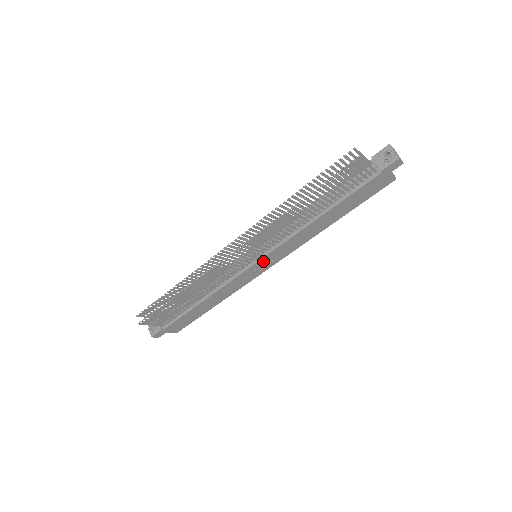
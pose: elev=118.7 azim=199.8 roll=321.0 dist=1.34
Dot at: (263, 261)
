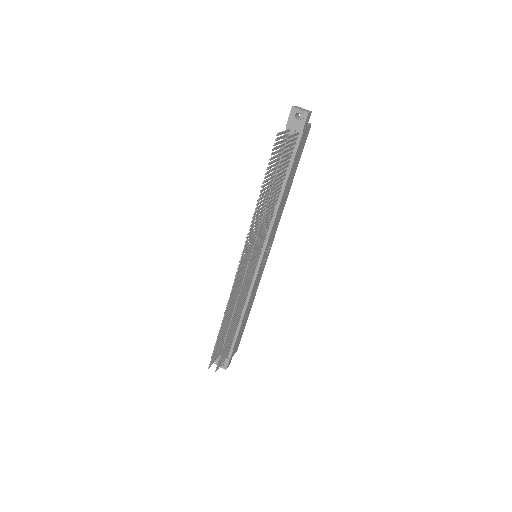
Dot at: (264, 255)
